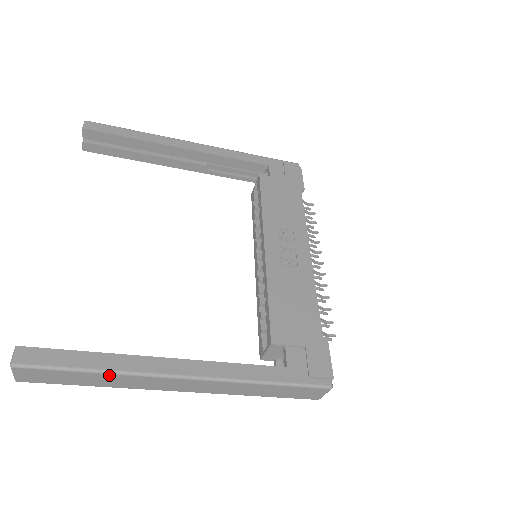
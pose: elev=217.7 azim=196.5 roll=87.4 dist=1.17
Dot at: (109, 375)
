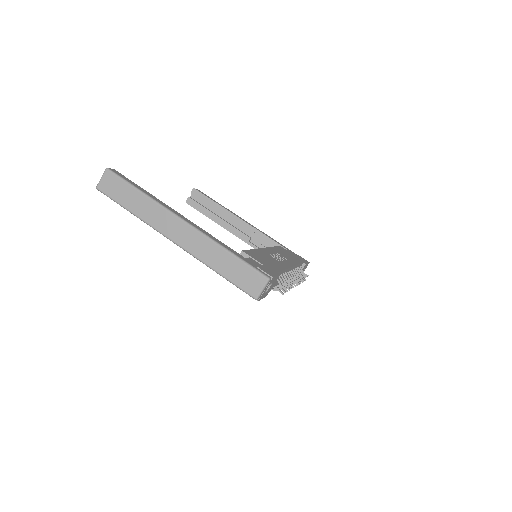
Dot at: (146, 198)
